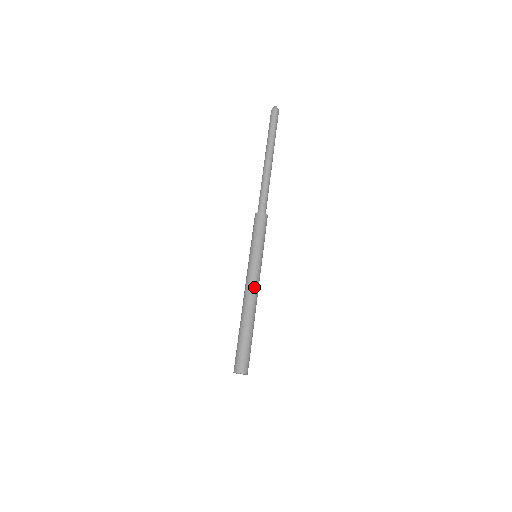
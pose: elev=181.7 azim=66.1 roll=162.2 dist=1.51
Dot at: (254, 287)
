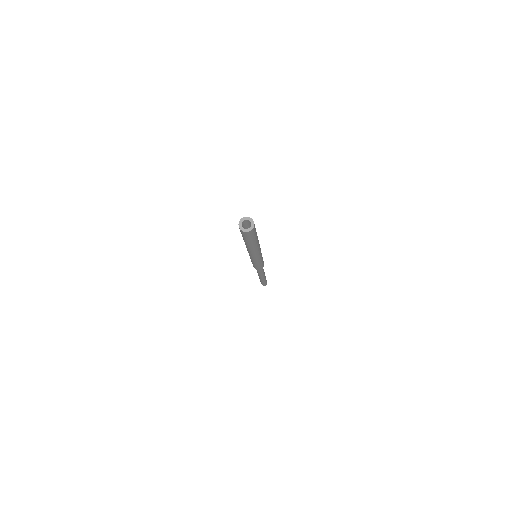
Dot at: occluded
